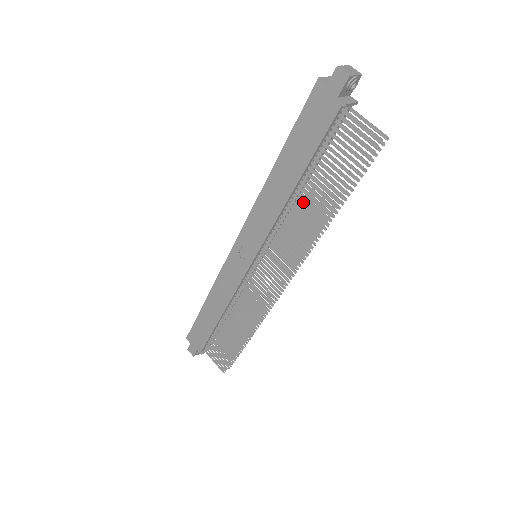
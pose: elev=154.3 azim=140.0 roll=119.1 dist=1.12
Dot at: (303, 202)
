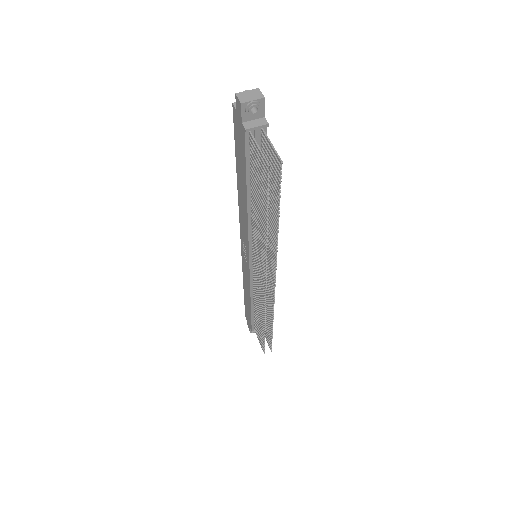
Dot at: (256, 214)
